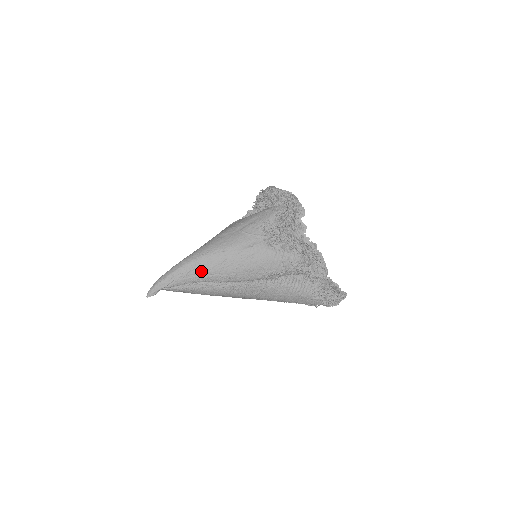
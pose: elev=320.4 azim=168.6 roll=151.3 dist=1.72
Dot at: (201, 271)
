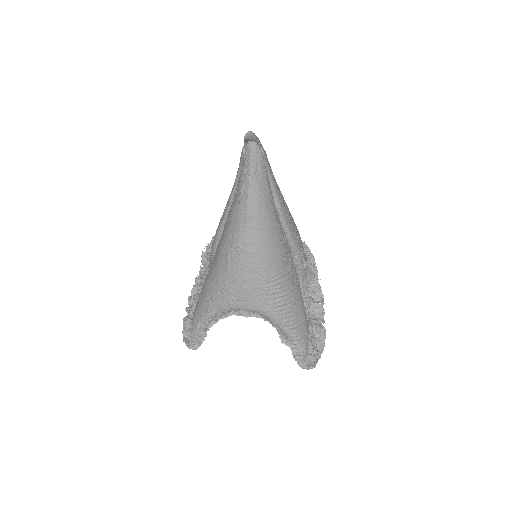
Dot at: (276, 182)
